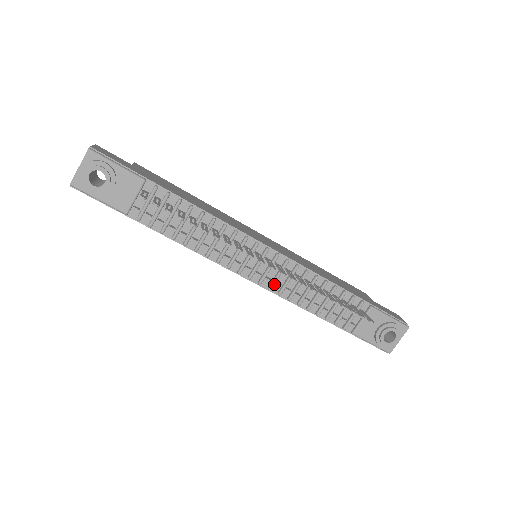
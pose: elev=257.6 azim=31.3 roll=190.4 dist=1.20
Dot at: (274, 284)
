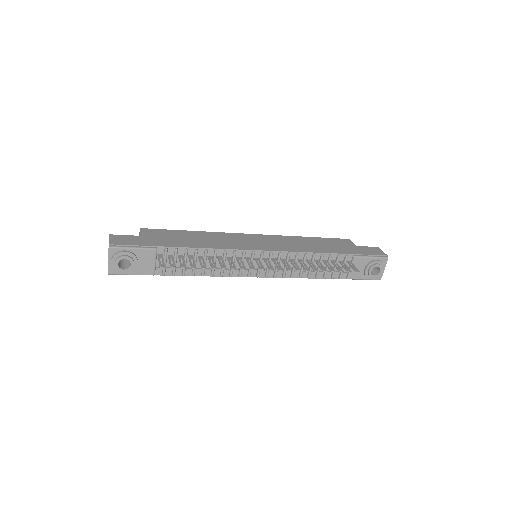
Dot at: (277, 273)
